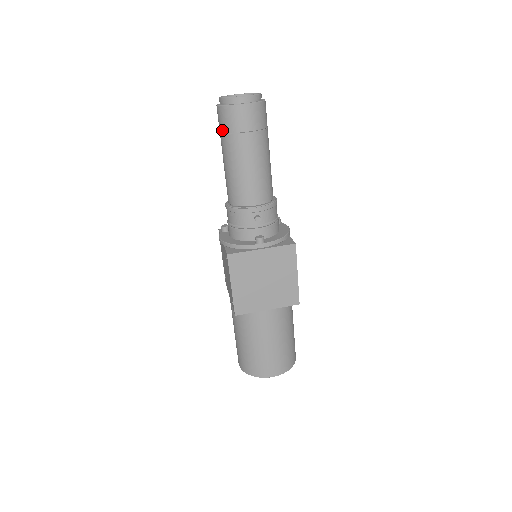
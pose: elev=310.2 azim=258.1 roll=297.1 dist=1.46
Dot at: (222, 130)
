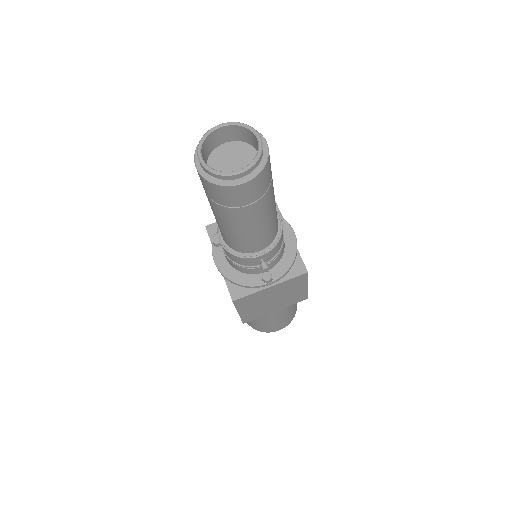
Dot at: (209, 197)
